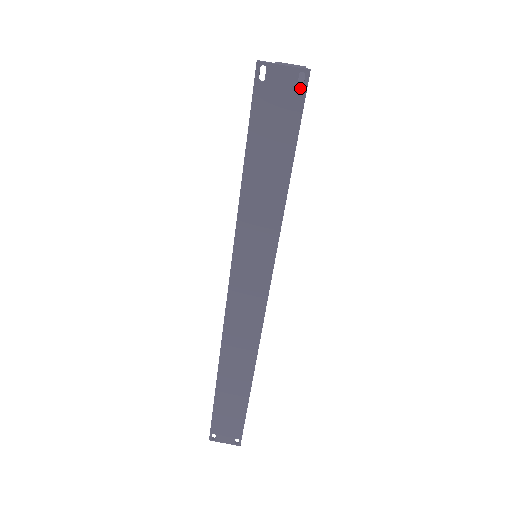
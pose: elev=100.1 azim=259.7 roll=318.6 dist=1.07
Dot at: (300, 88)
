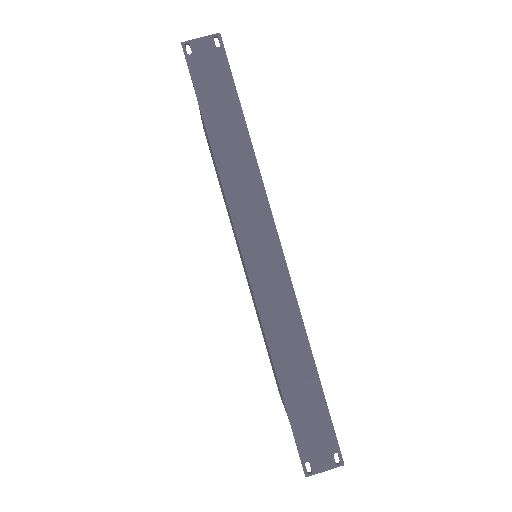
Dot at: (219, 47)
